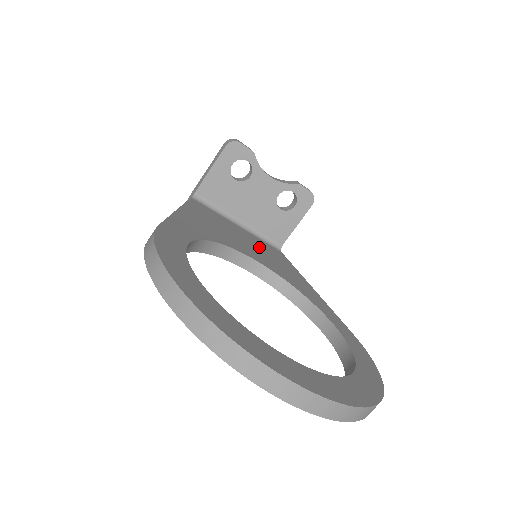
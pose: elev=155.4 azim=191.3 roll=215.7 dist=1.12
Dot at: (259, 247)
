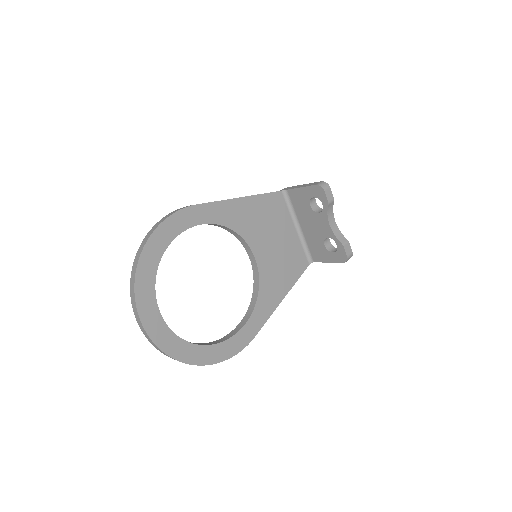
Dot at: (284, 251)
